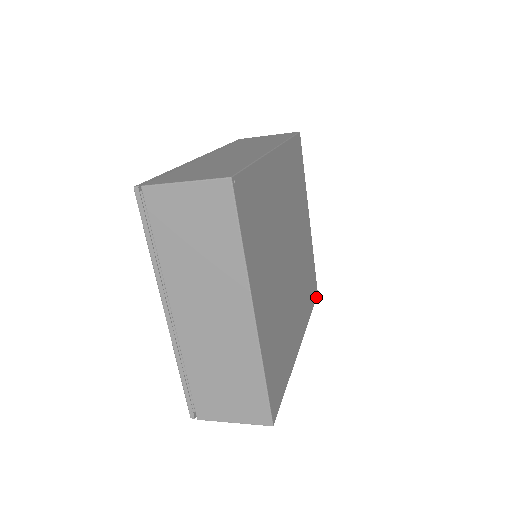
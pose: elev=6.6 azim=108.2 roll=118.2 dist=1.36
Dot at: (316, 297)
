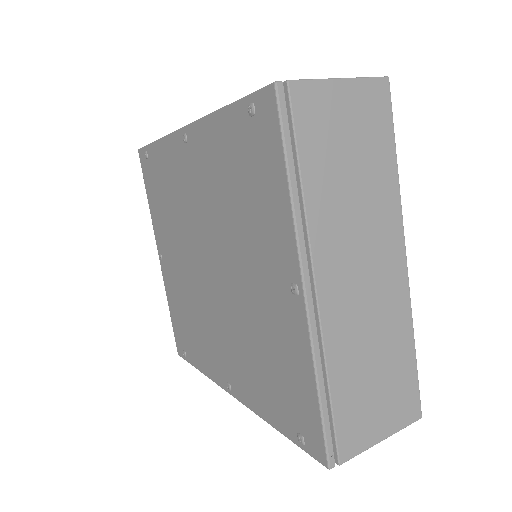
Dot at: occluded
